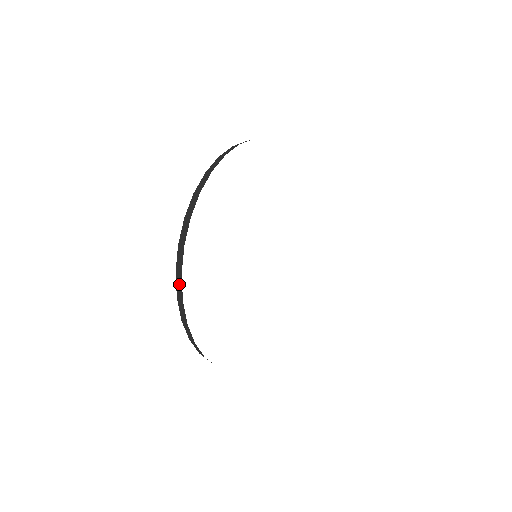
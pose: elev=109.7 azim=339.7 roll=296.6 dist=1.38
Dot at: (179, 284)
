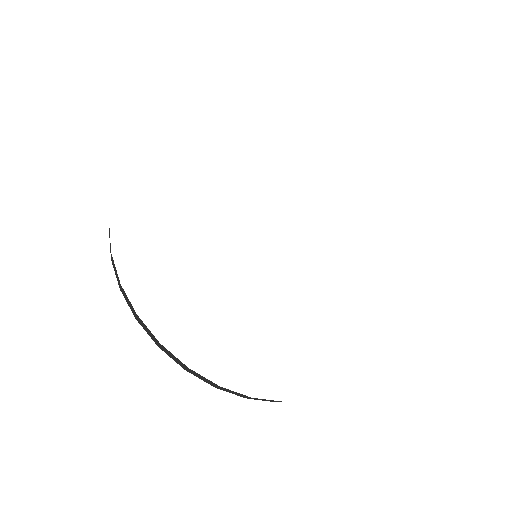
Dot at: occluded
